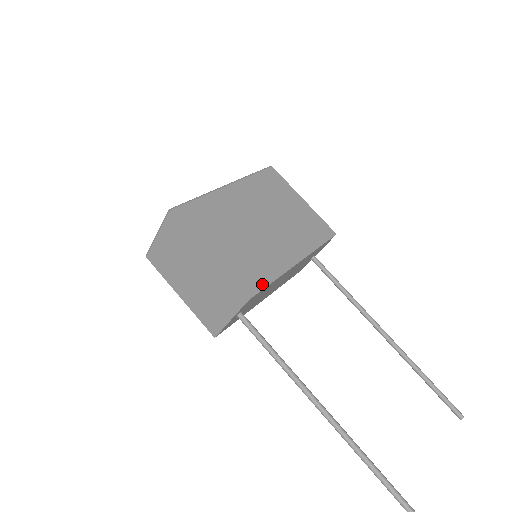
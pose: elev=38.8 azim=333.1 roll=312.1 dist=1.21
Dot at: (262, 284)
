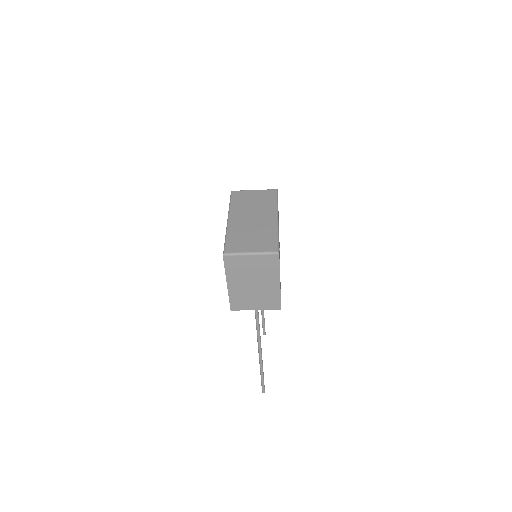
Dot at: occluded
